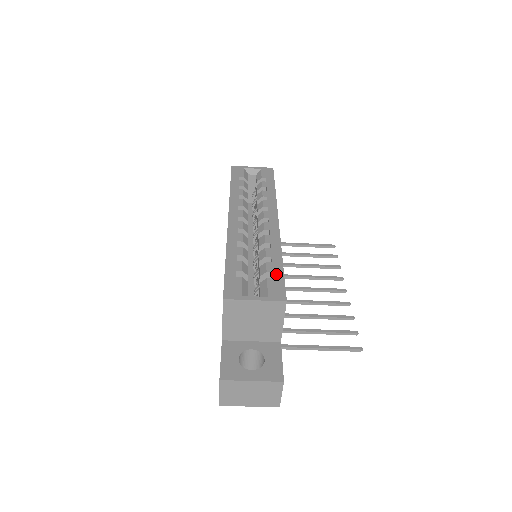
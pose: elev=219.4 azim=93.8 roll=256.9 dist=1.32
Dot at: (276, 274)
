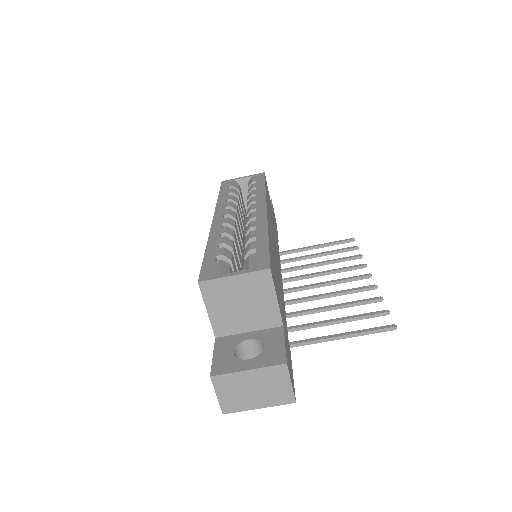
Dot at: (260, 249)
